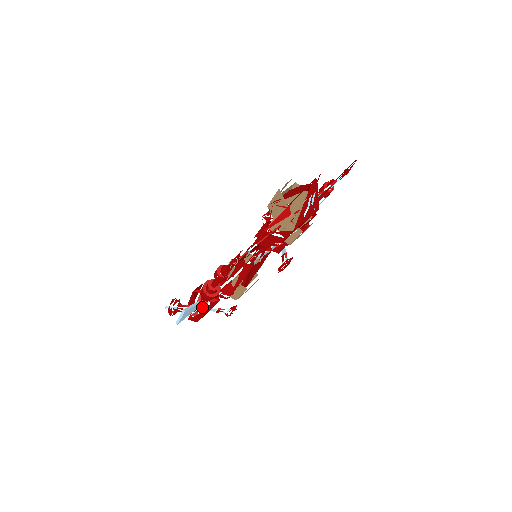
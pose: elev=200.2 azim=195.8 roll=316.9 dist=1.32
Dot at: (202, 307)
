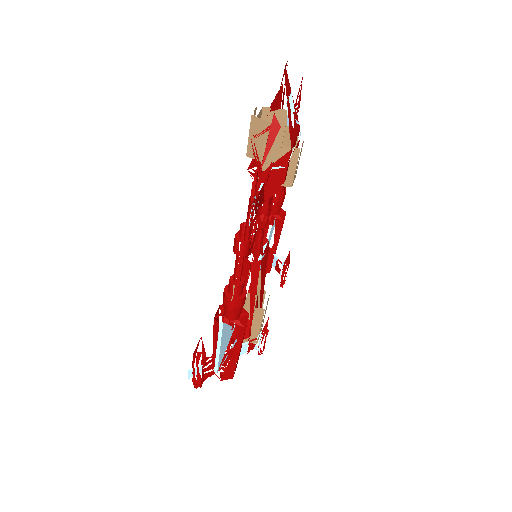
Dot at: (230, 349)
